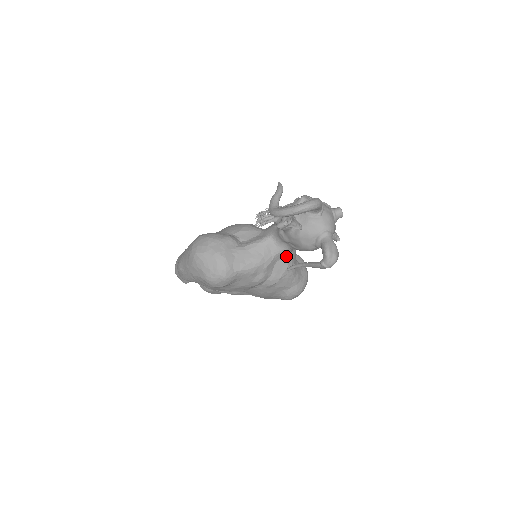
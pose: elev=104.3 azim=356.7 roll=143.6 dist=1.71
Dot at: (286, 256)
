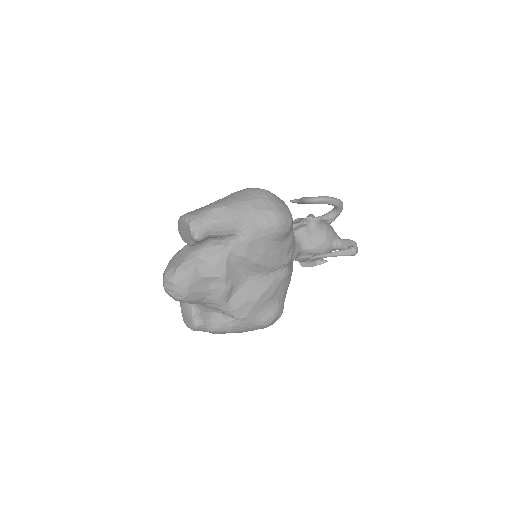
Dot at: (295, 257)
